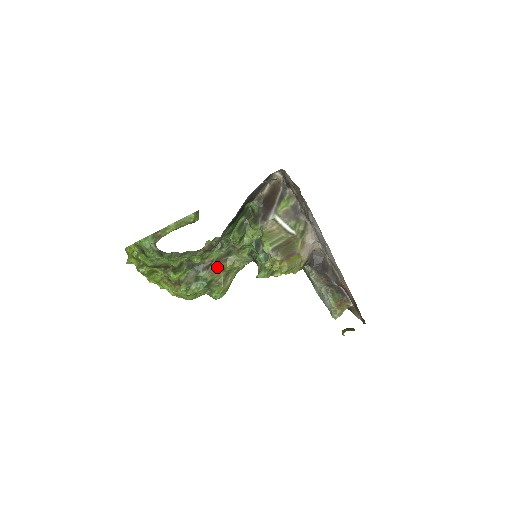
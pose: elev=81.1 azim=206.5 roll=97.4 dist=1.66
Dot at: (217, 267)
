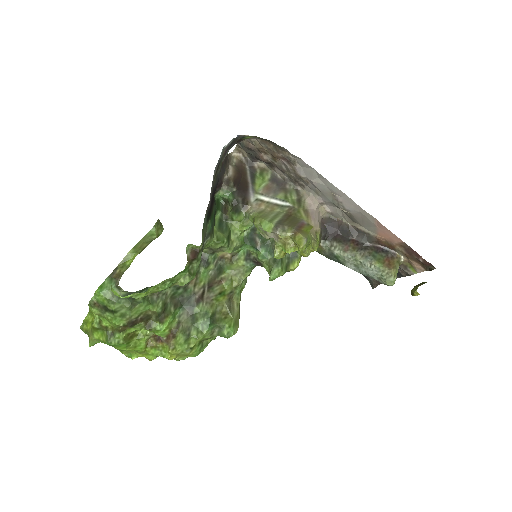
Dot at: (213, 293)
